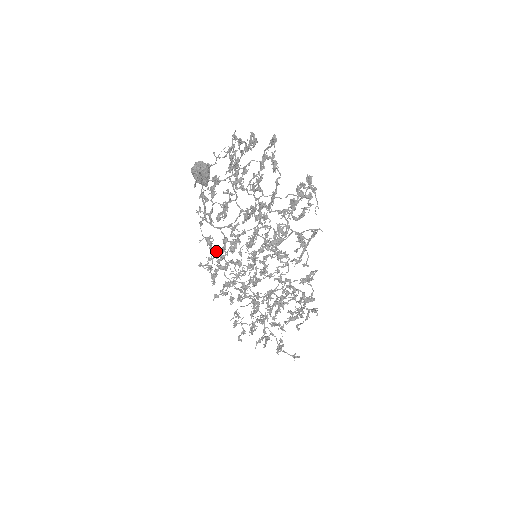
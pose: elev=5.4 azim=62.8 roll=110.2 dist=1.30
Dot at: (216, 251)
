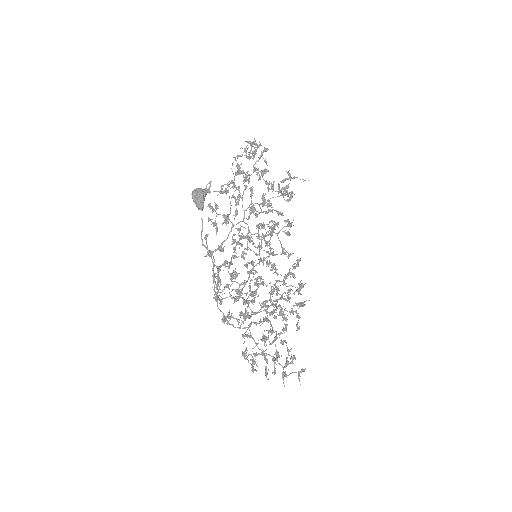
Dot at: (218, 267)
